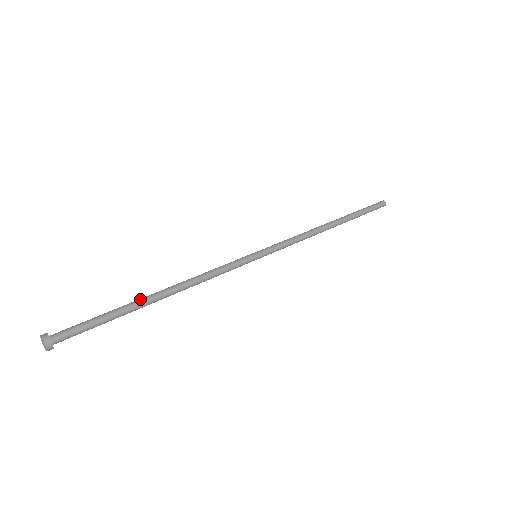
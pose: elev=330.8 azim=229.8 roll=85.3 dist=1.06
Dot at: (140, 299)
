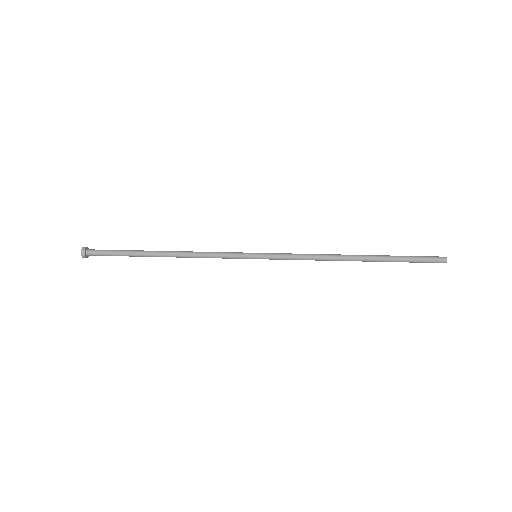
Dot at: (150, 252)
